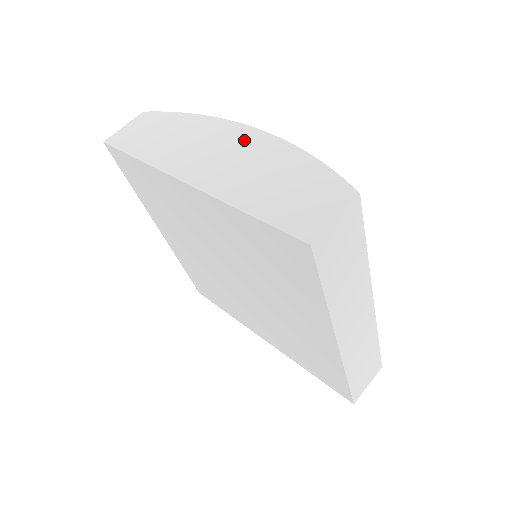
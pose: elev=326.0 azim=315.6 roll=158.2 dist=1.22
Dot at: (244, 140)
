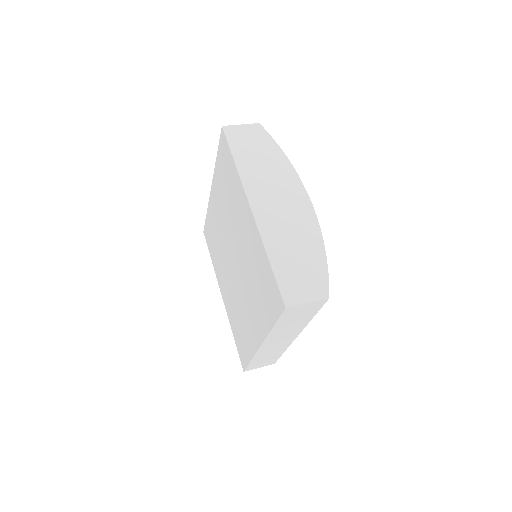
Dot at: (300, 207)
